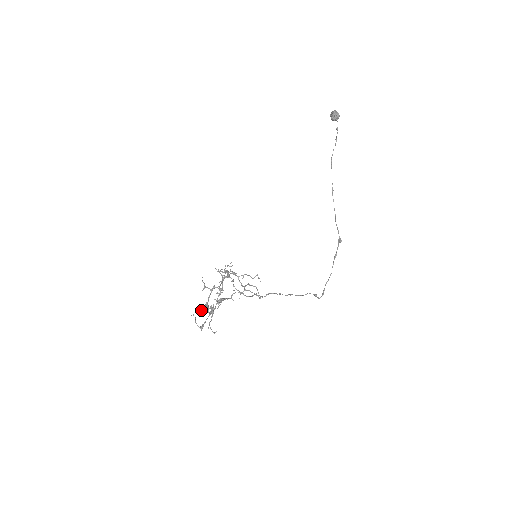
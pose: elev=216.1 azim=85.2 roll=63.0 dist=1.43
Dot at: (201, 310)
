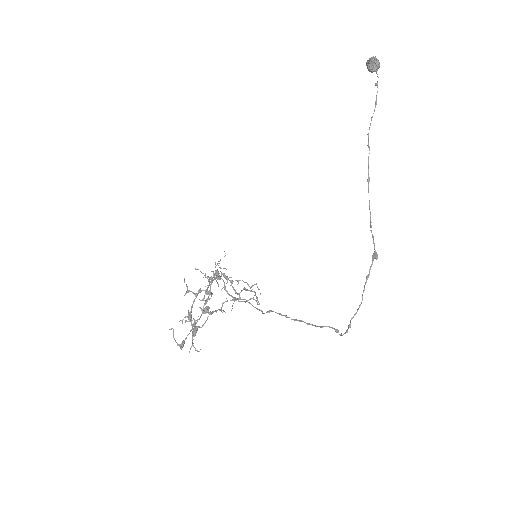
Dot at: (182, 322)
